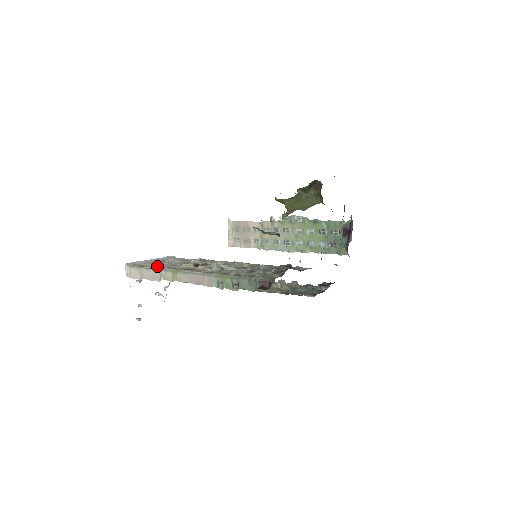
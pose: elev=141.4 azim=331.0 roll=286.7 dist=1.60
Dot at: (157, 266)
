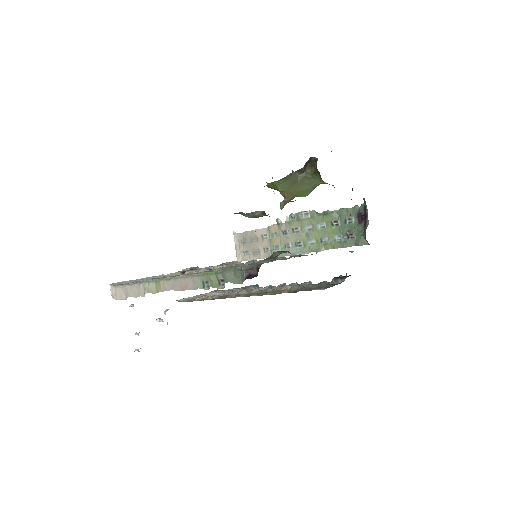
Dot at: occluded
